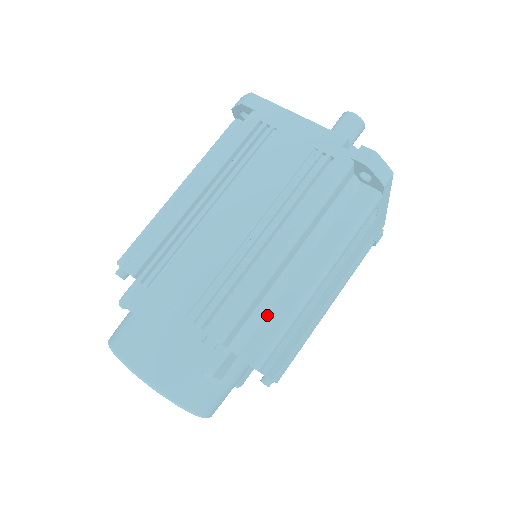
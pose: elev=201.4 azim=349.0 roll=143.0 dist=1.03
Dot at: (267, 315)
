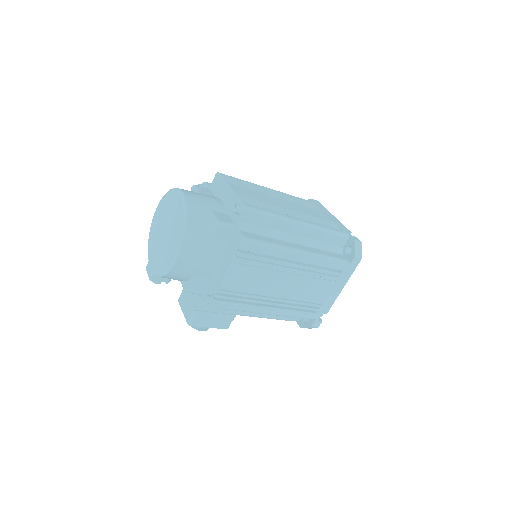
Dot at: (265, 236)
